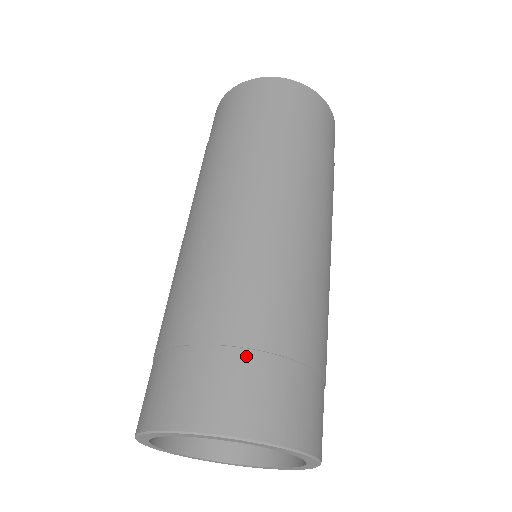
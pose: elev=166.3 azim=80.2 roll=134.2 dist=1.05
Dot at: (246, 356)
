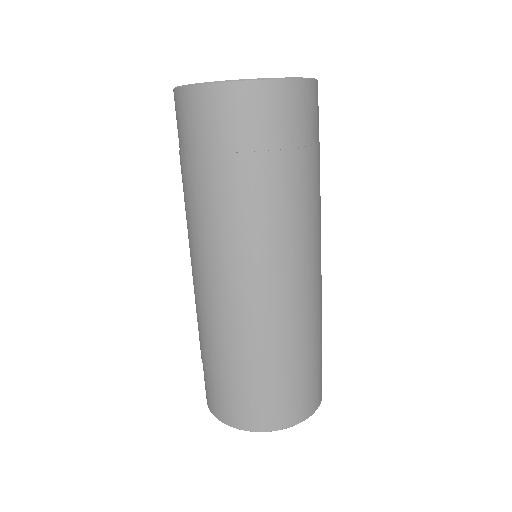
Dot at: (285, 387)
